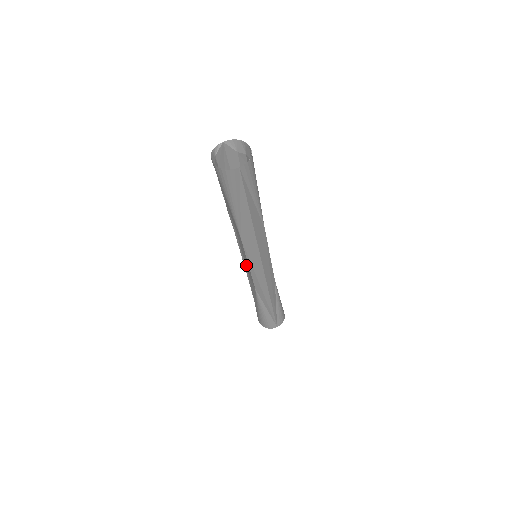
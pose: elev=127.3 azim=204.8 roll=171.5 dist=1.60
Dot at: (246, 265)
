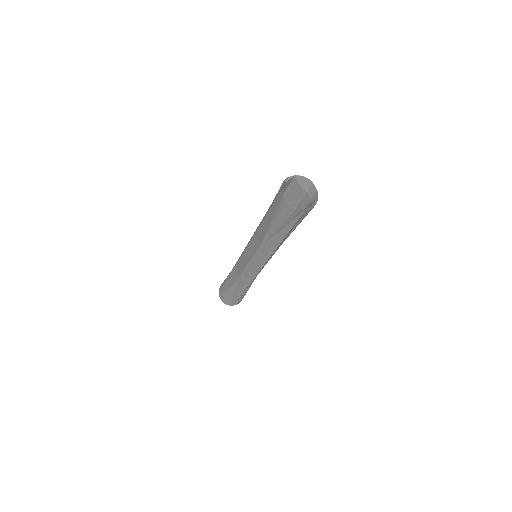
Dot at: (242, 258)
